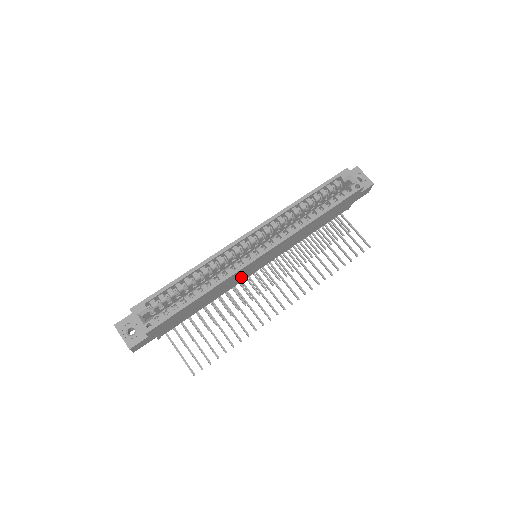
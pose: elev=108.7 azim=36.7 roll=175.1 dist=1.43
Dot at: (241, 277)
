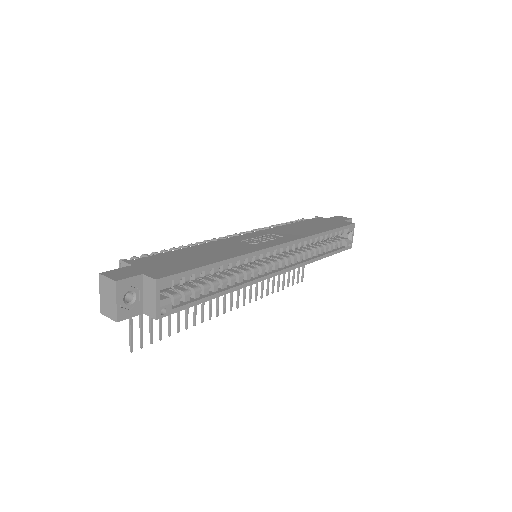
Dot at: occluded
